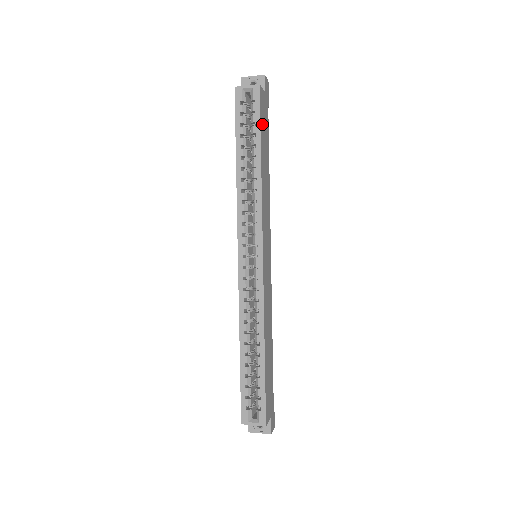
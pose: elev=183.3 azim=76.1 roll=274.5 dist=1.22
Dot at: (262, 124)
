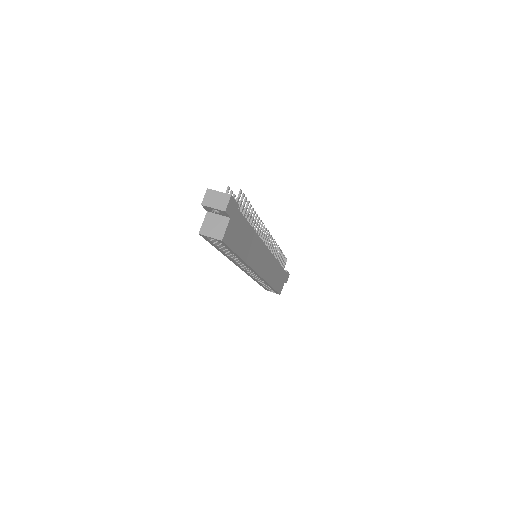
Dot at: (235, 243)
